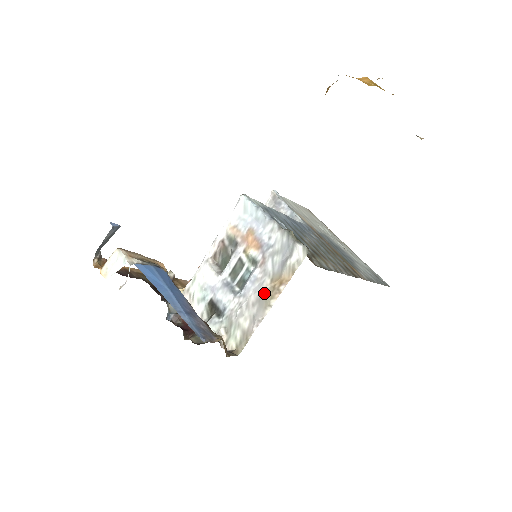
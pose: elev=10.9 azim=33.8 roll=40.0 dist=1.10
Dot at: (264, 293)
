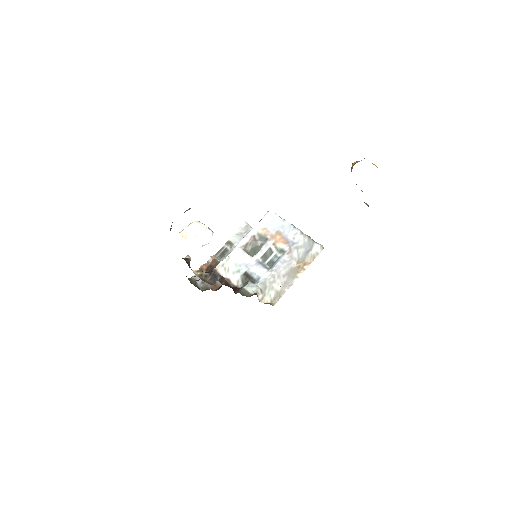
Dot at: (292, 269)
